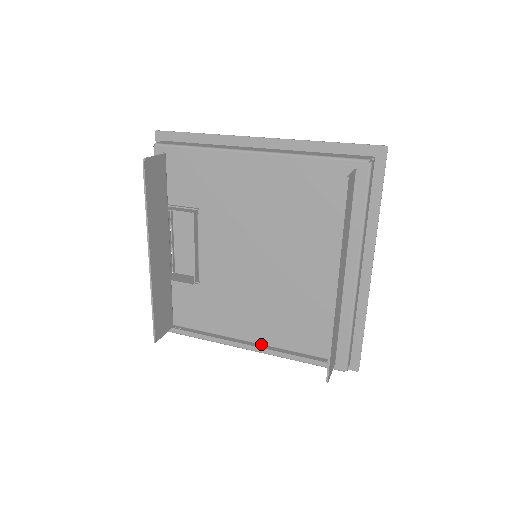
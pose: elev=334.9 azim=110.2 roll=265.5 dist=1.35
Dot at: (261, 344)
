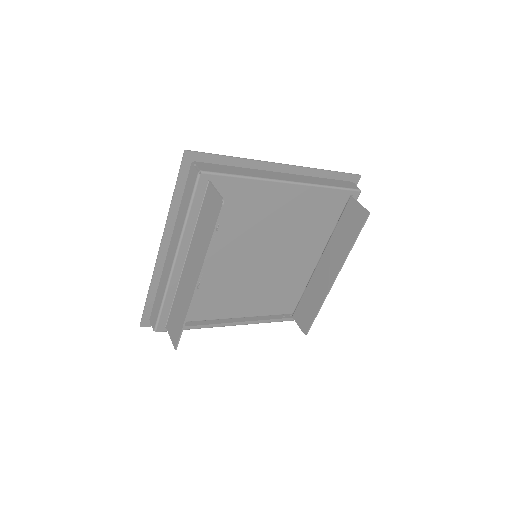
Dot at: (238, 318)
